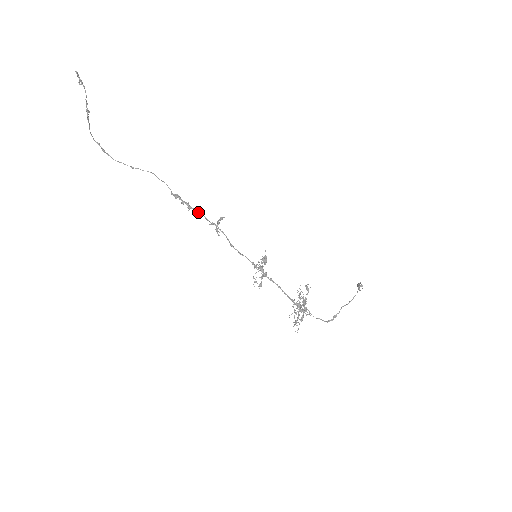
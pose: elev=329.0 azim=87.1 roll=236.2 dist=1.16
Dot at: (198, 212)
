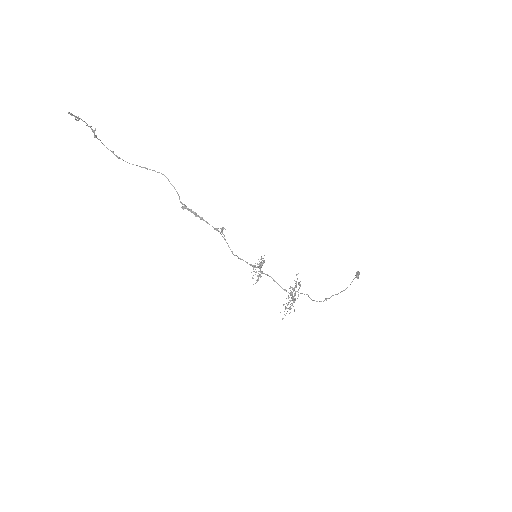
Dot at: (204, 220)
